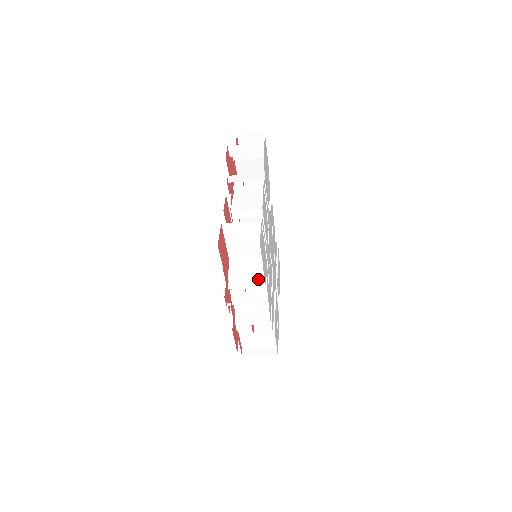
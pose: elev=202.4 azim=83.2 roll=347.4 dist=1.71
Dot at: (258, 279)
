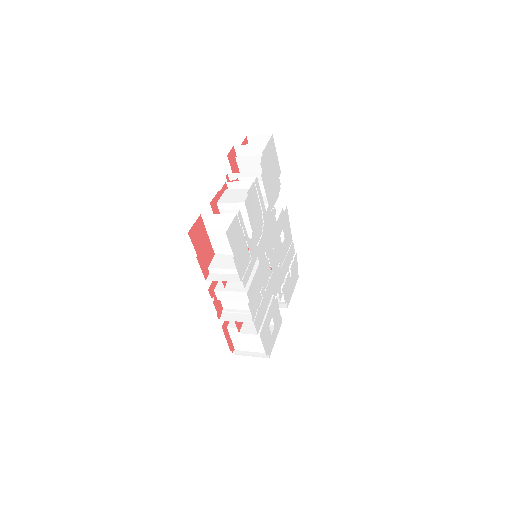
Dot at: (236, 273)
